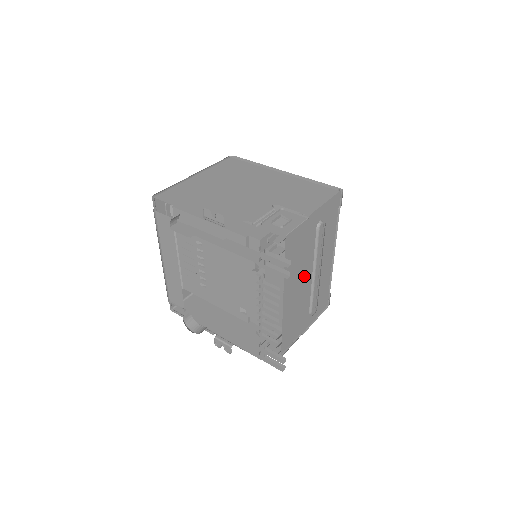
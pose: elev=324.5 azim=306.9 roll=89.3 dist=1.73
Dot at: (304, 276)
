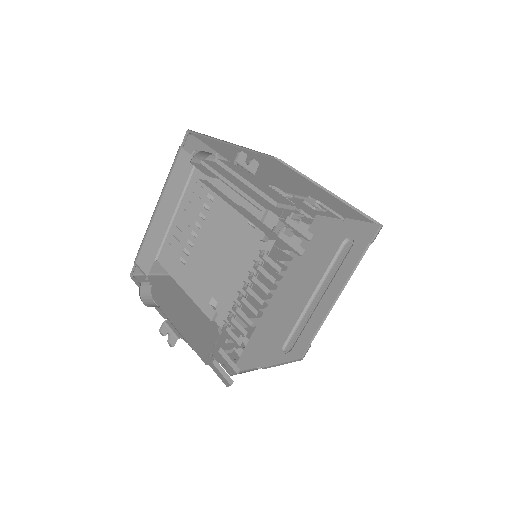
Dot at: (303, 291)
